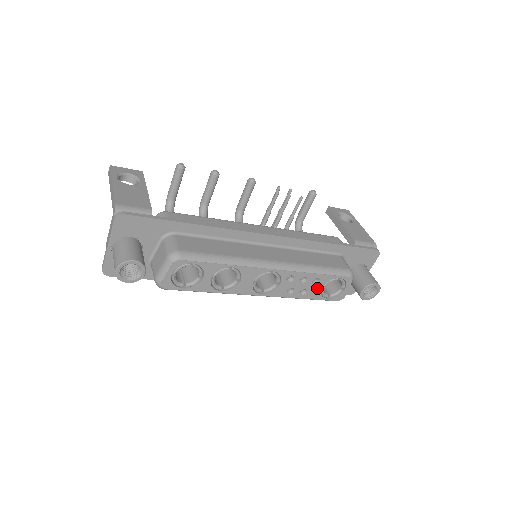
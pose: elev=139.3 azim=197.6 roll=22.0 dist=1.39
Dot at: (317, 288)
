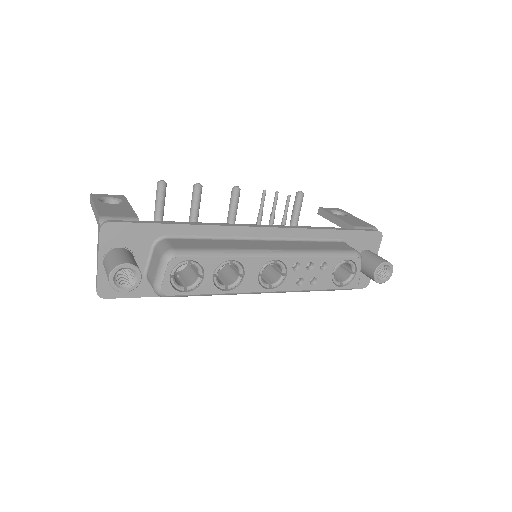
Dot at: (327, 275)
